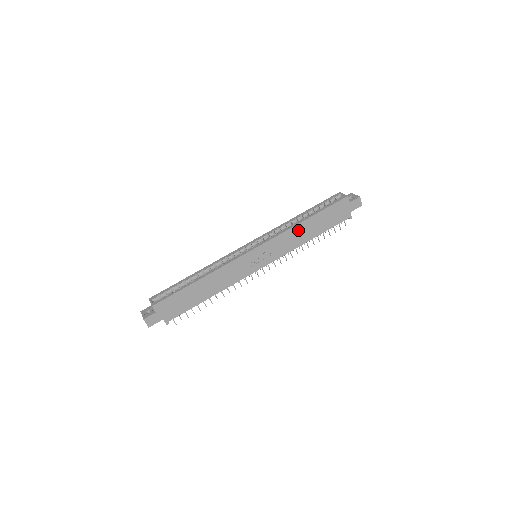
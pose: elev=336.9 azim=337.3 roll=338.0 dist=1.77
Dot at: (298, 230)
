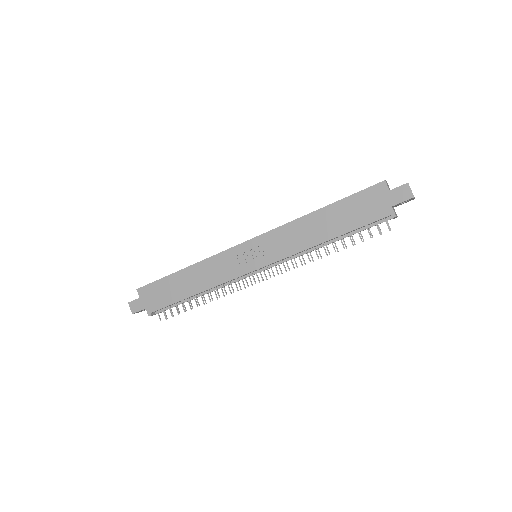
Dot at: (306, 224)
